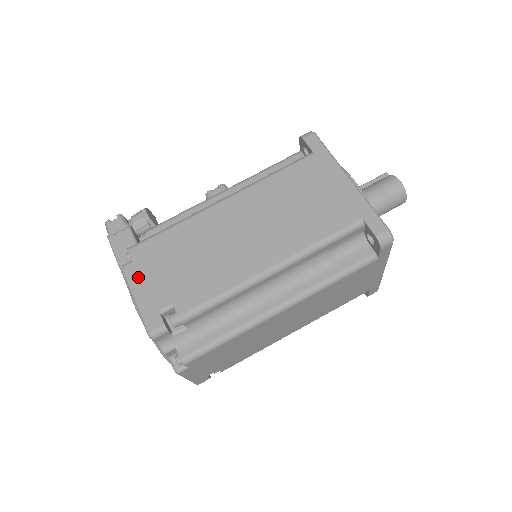
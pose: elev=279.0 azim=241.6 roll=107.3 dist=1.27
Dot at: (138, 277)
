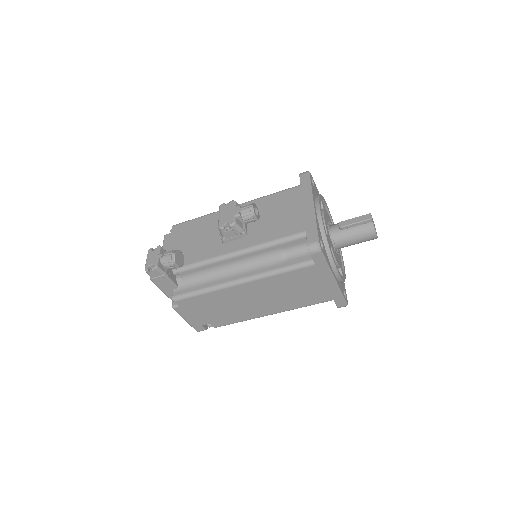
Dot at: (185, 313)
